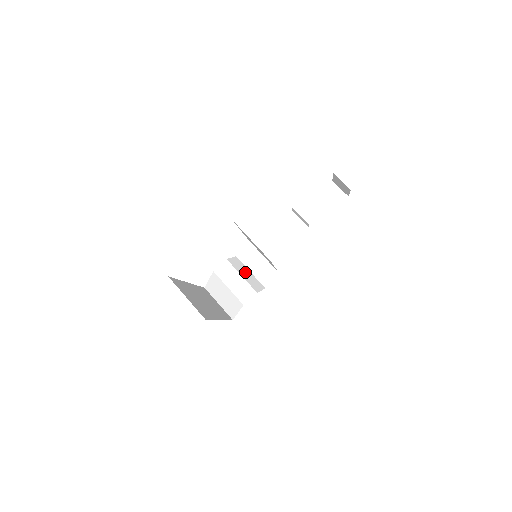
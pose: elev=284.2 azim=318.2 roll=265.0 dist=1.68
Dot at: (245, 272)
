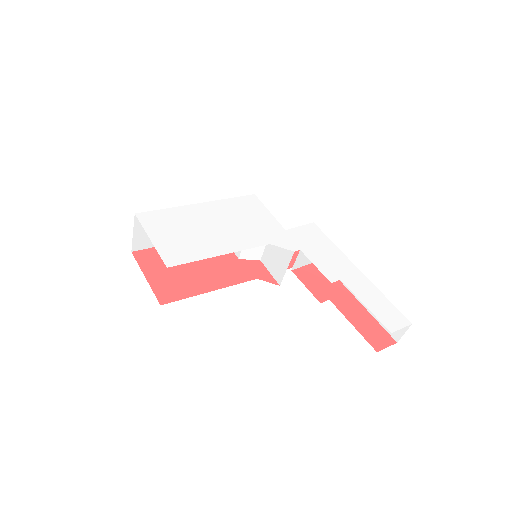
Dot at: occluded
